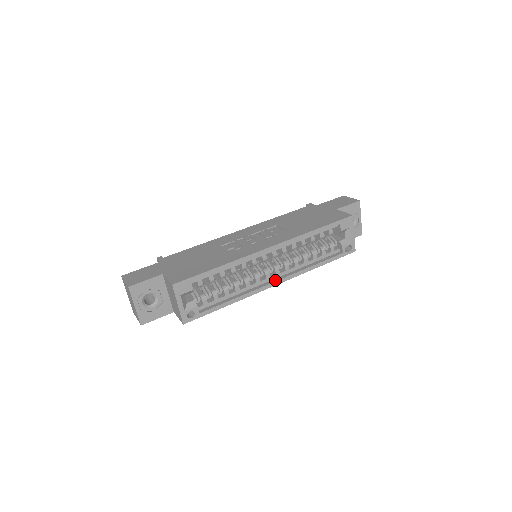
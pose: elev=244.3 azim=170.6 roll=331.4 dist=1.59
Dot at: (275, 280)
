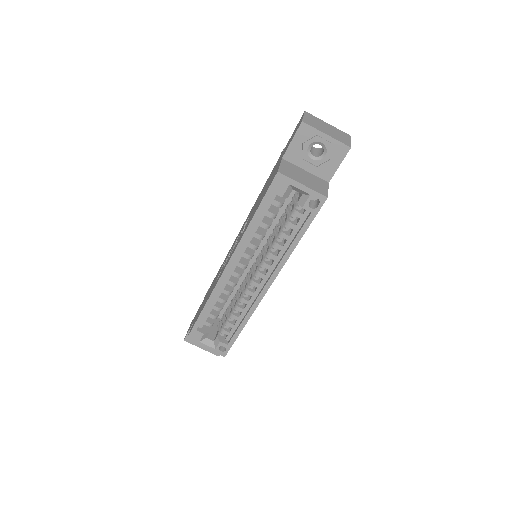
Dot at: (264, 285)
